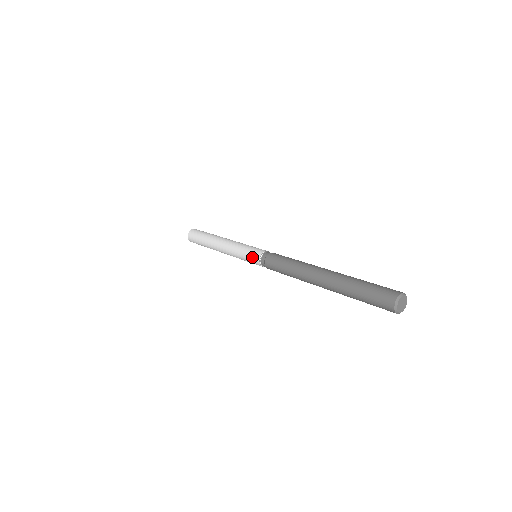
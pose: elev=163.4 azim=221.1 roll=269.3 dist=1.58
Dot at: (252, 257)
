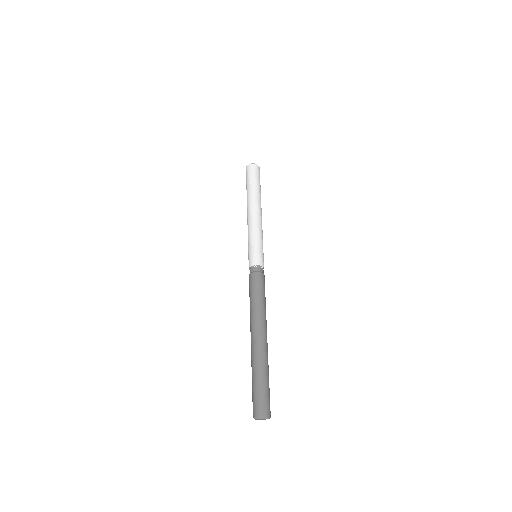
Dot at: occluded
